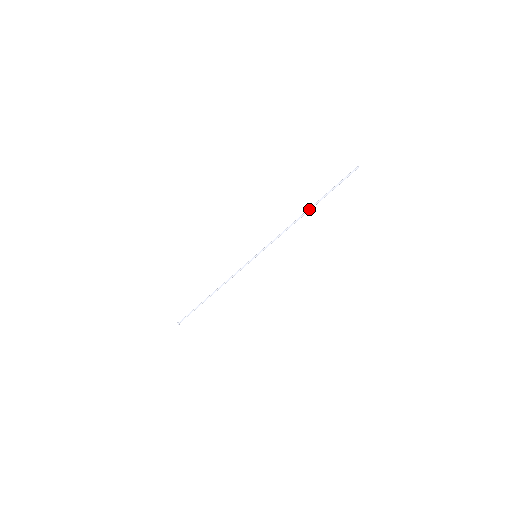
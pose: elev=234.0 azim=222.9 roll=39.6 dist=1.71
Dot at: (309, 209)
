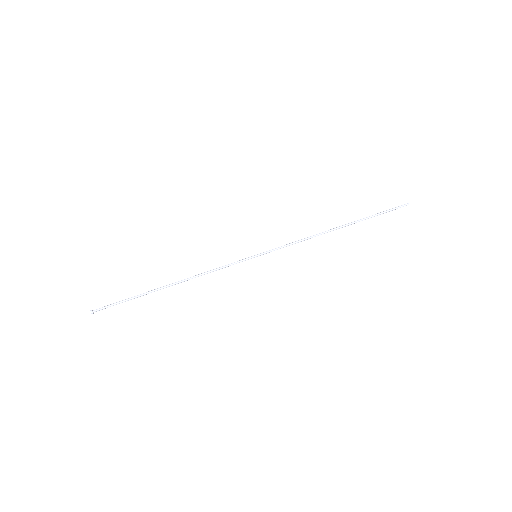
Dot at: (343, 226)
